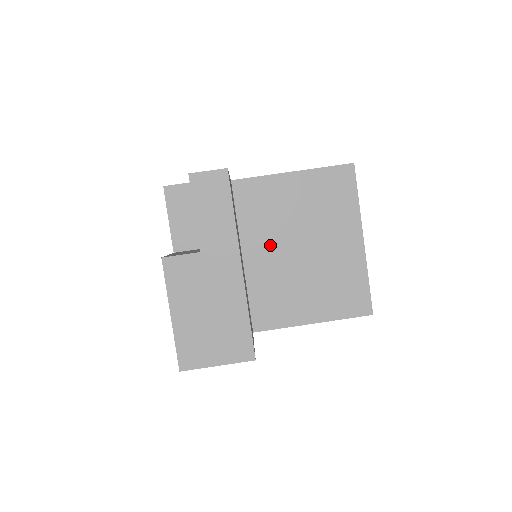
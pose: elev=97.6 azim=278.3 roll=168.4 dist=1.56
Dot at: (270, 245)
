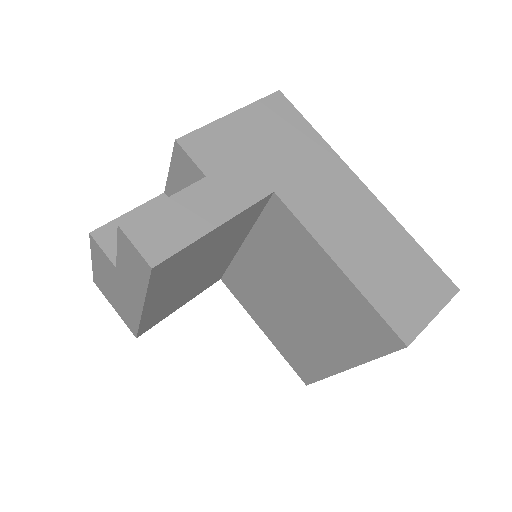
Dot at: (269, 269)
